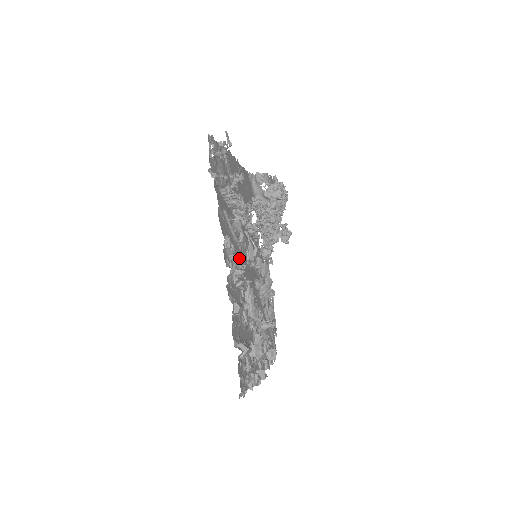
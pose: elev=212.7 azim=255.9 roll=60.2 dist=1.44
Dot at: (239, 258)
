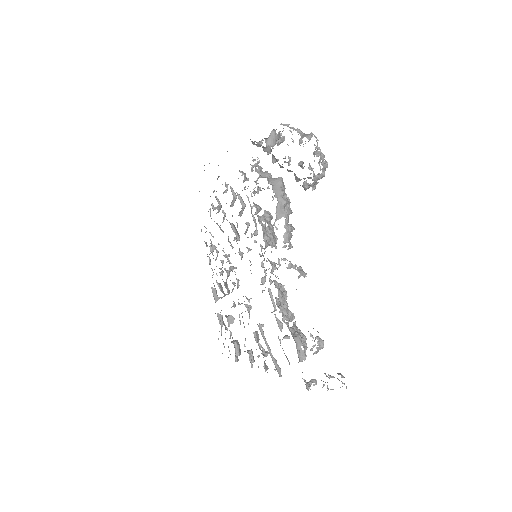
Dot at: occluded
